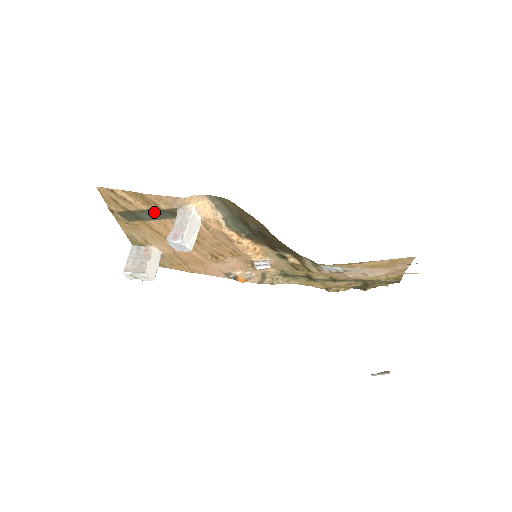
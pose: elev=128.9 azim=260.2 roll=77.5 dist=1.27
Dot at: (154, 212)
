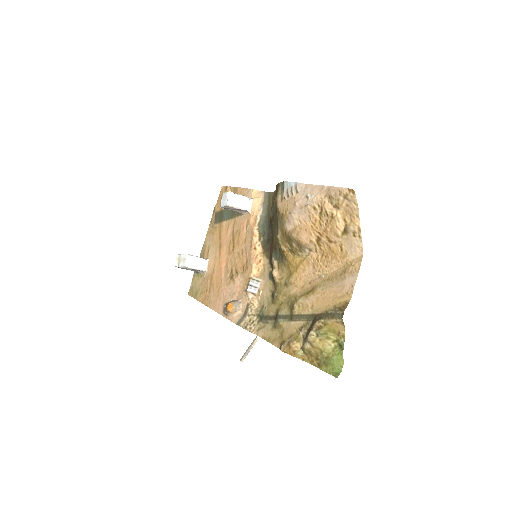
Dot at: (232, 211)
